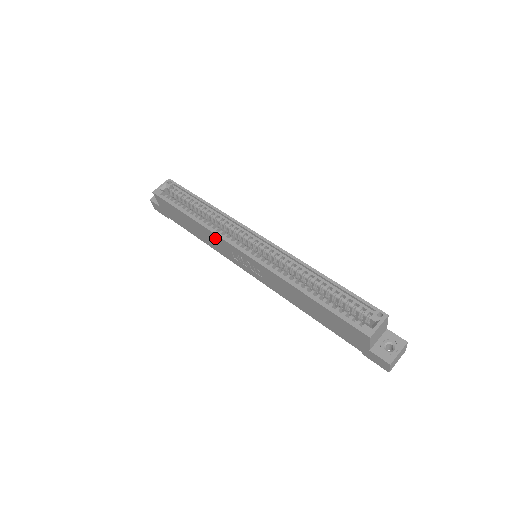
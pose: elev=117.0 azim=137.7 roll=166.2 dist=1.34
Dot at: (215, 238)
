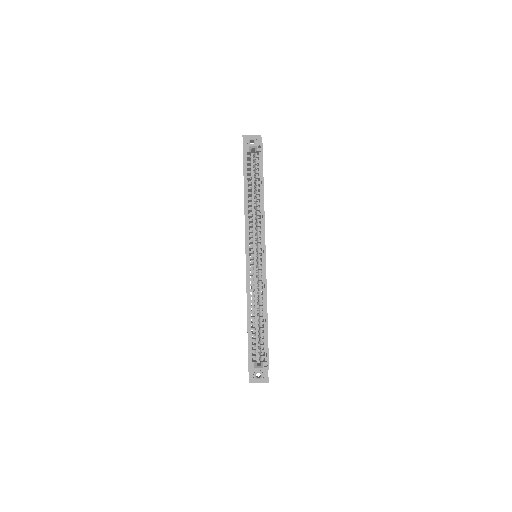
Dot at: occluded
